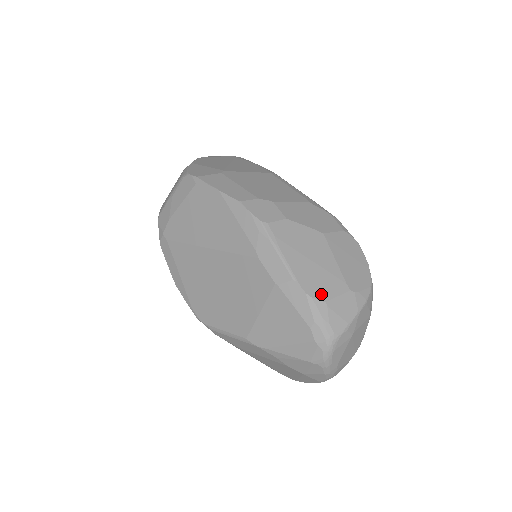
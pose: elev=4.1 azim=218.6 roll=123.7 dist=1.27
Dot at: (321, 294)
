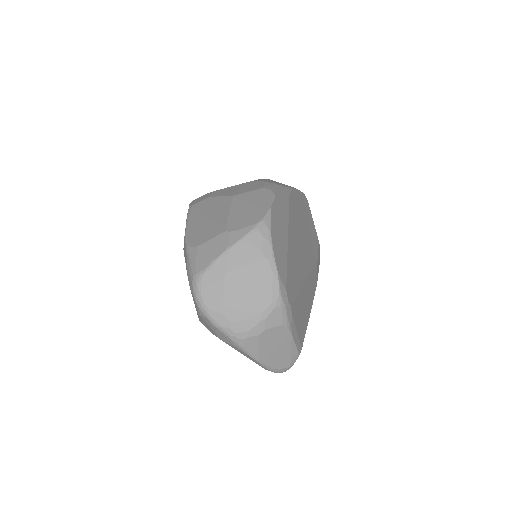
Dot at: (197, 242)
